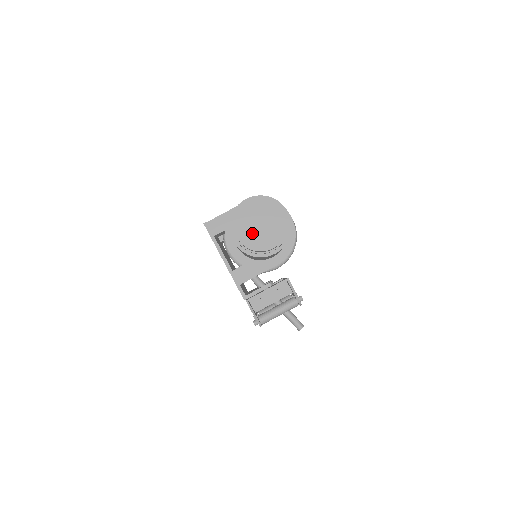
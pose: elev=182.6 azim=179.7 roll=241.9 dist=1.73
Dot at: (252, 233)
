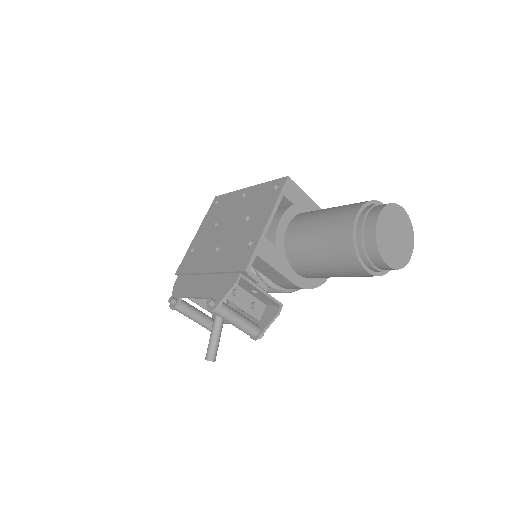
Dot at: (387, 232)
